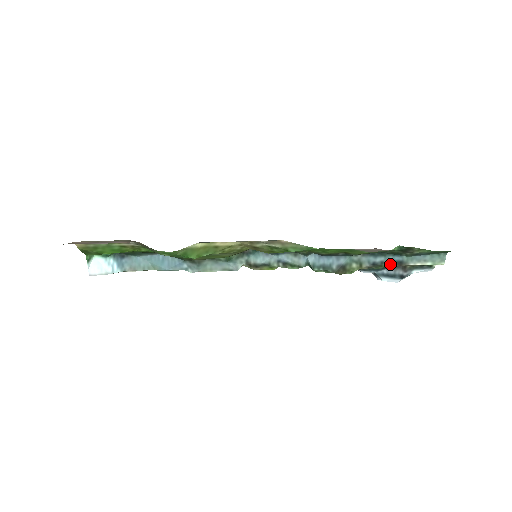
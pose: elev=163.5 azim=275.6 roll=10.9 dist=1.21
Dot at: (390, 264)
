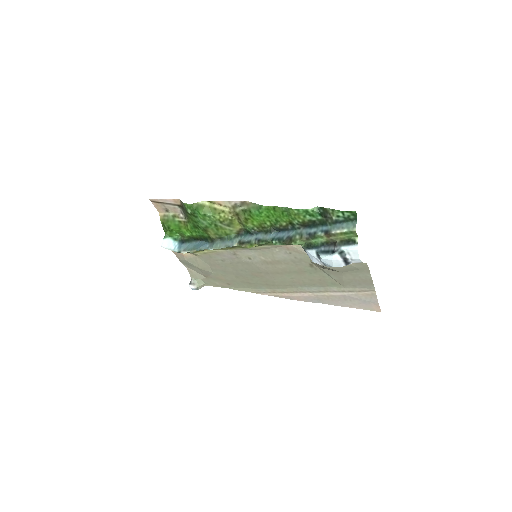
Dot at: (320, 234)
